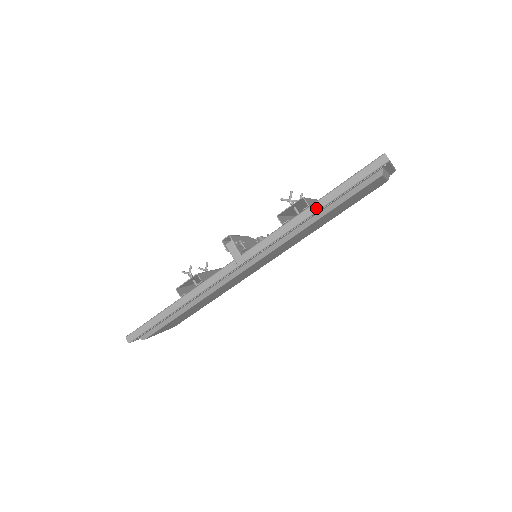
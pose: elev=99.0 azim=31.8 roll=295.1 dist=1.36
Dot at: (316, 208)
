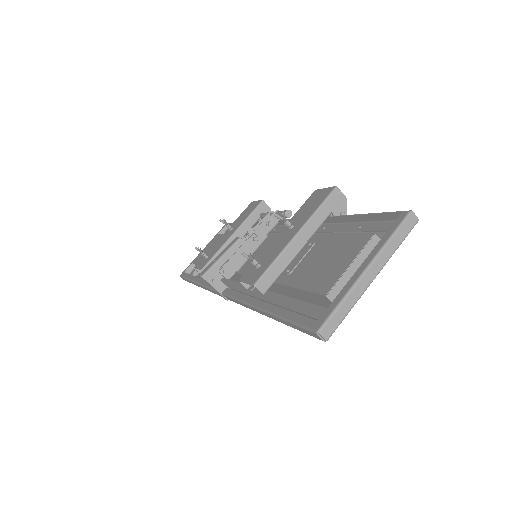
Dot at: (265, 315)
